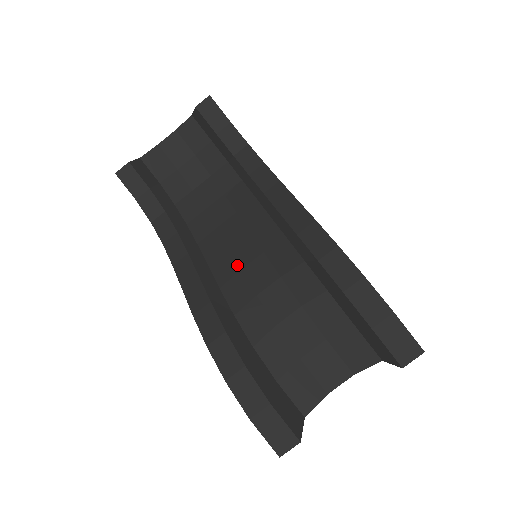
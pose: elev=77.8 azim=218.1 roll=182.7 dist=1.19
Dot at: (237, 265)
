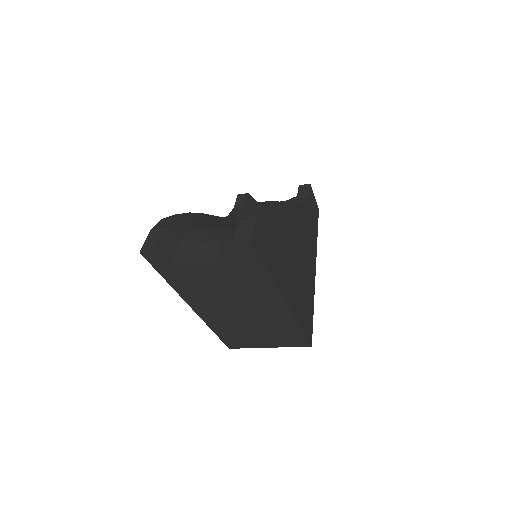
Dot at: occluded
